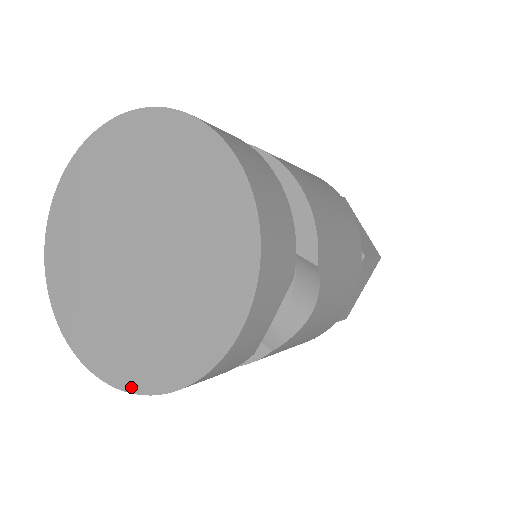
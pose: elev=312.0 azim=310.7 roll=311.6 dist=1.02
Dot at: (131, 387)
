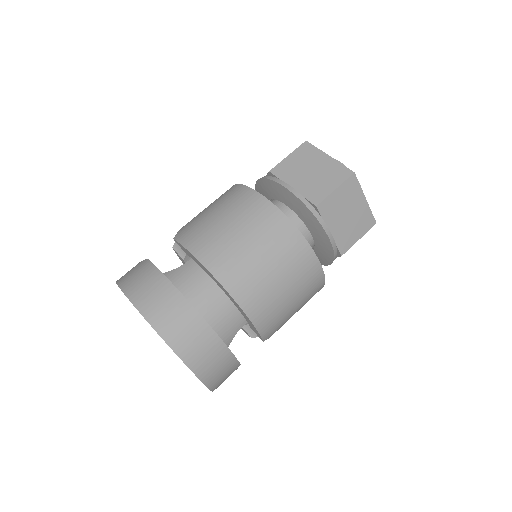
Dot at: occluded
